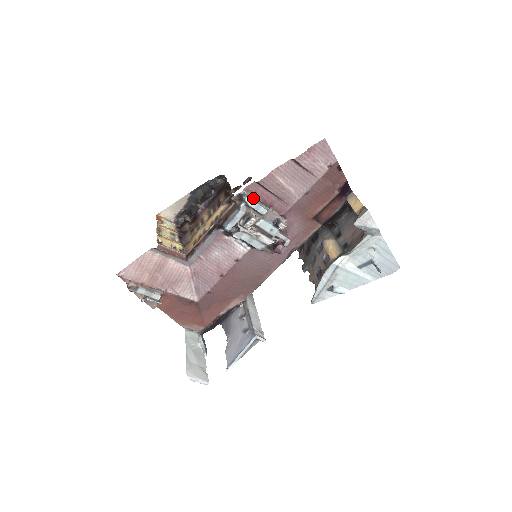
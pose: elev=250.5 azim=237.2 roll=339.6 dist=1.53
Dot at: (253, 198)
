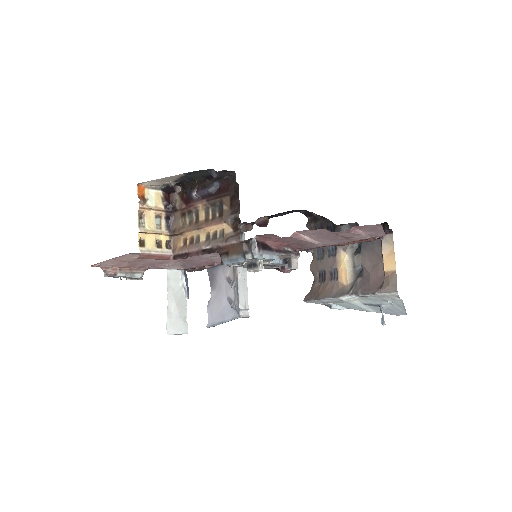
Dot at: (265, 252)
